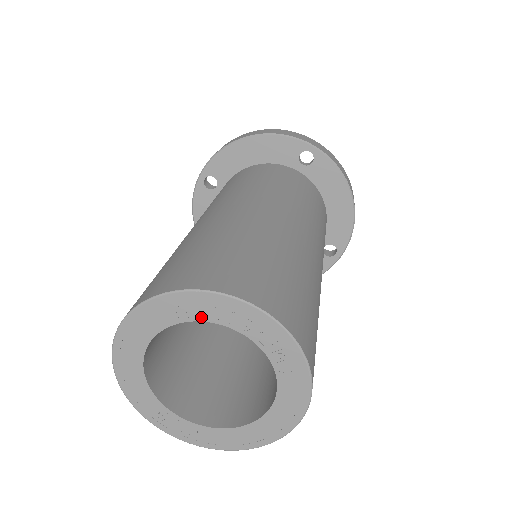
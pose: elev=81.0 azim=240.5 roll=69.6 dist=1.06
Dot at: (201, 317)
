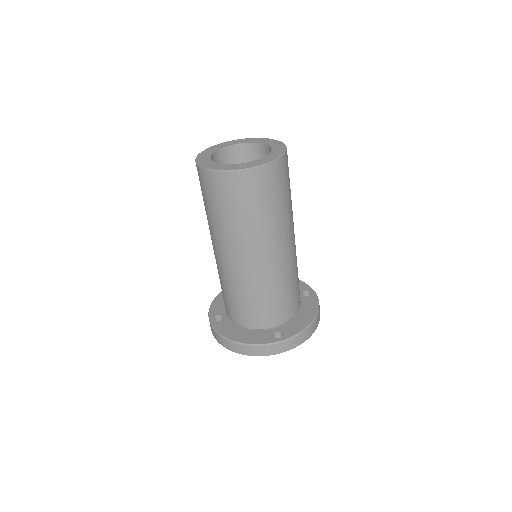
Dot at: (219, 148)
